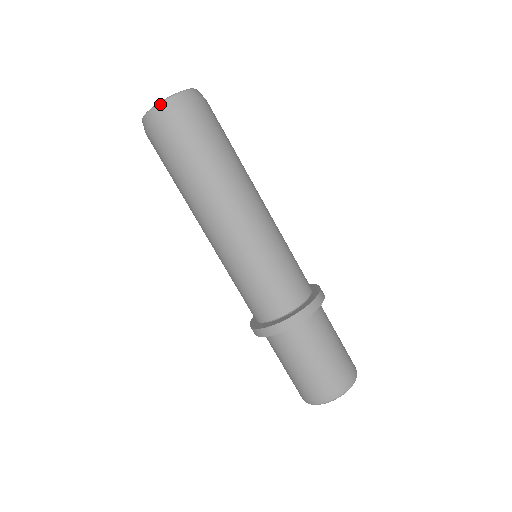
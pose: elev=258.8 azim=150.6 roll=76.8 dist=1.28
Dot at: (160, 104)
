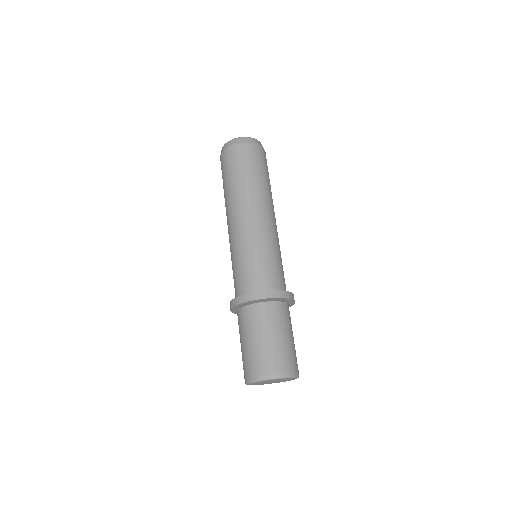
Dot at: (254, 138)
